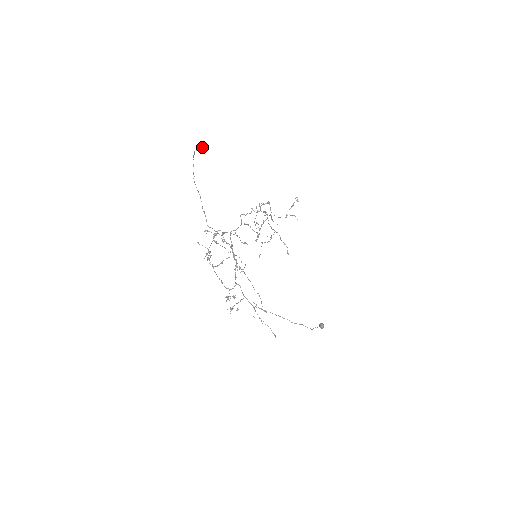
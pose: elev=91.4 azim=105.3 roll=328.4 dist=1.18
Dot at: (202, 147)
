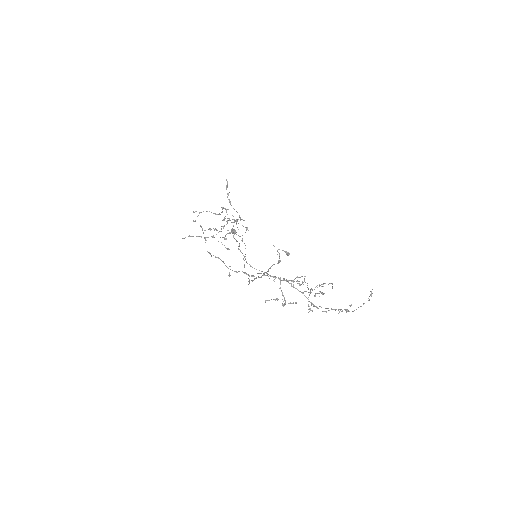
Dot at: occluded
